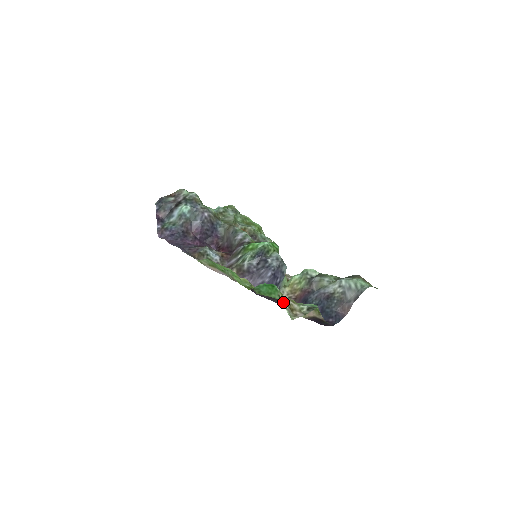
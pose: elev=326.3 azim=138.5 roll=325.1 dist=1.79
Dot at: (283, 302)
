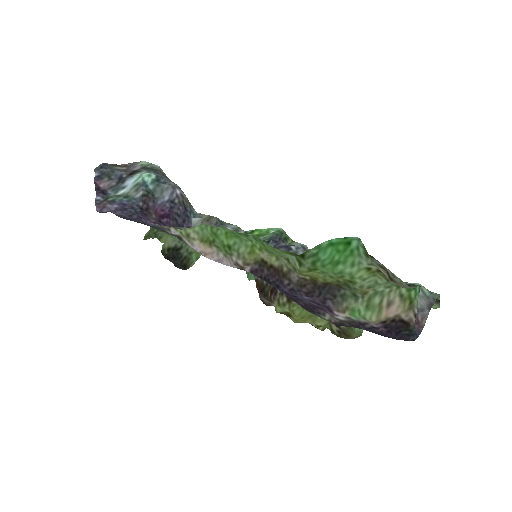
Dot at: occluded
